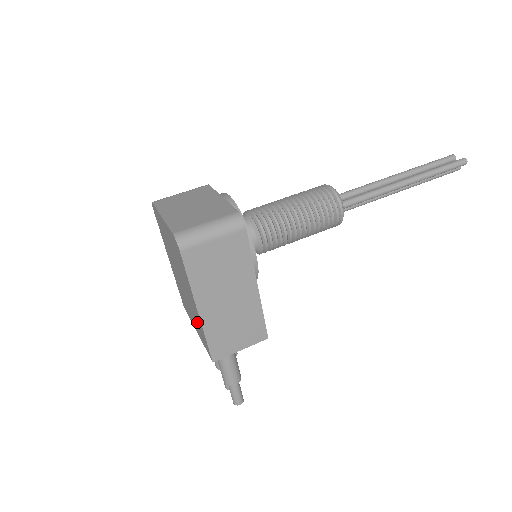
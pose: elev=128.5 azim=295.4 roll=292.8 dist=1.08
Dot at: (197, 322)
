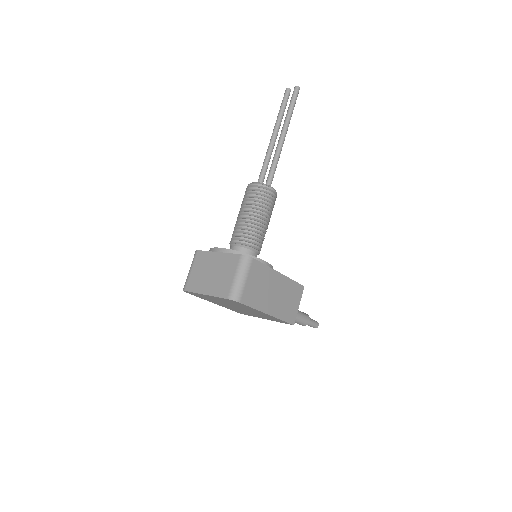
Dot at: (268, 317)
